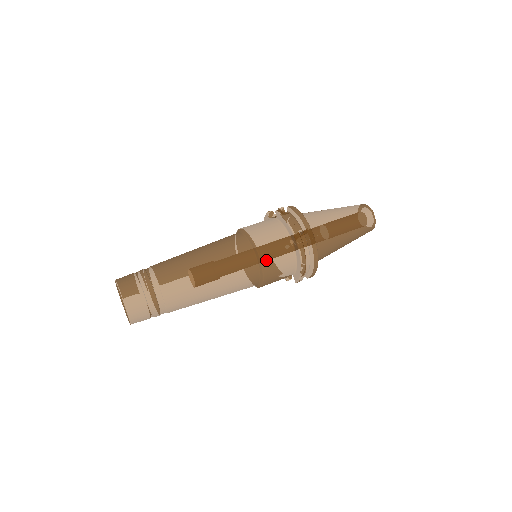
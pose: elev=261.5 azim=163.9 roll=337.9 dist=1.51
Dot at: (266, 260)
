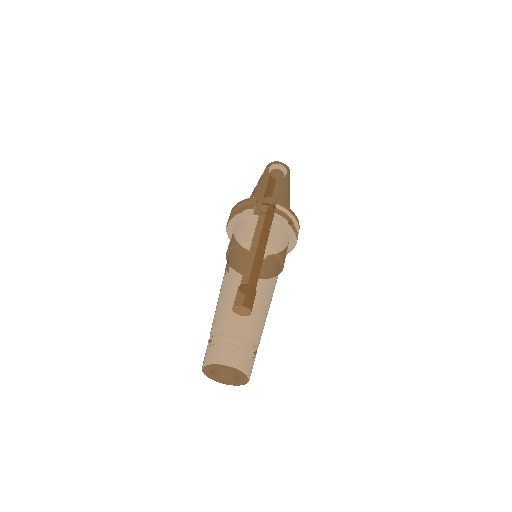
Dot at: occluded
